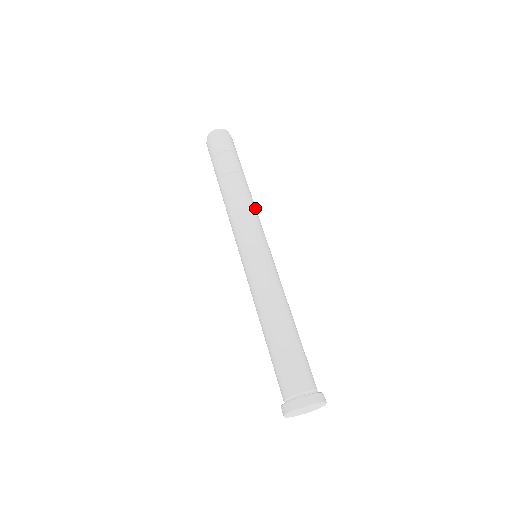
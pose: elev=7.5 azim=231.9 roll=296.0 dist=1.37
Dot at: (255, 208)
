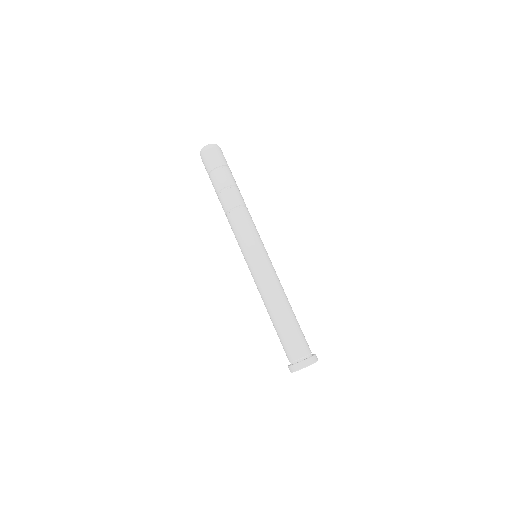
Dot at: occluded
